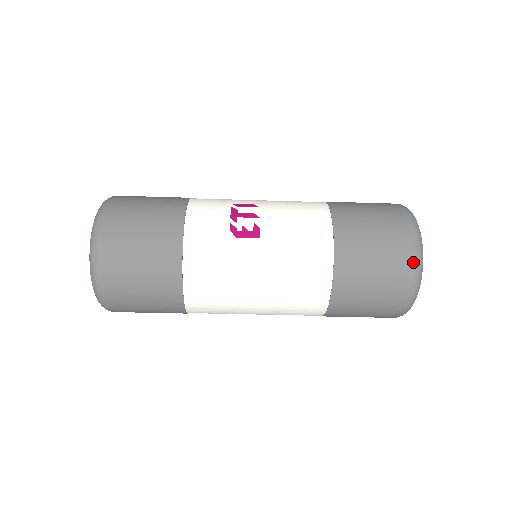
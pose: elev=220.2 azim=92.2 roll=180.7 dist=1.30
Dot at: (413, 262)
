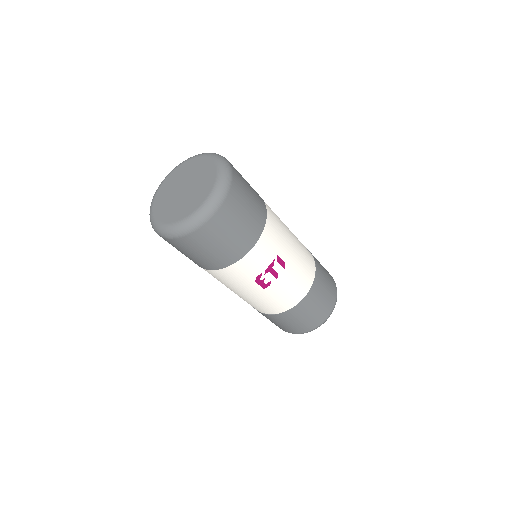
Dot at: (301, 333)
